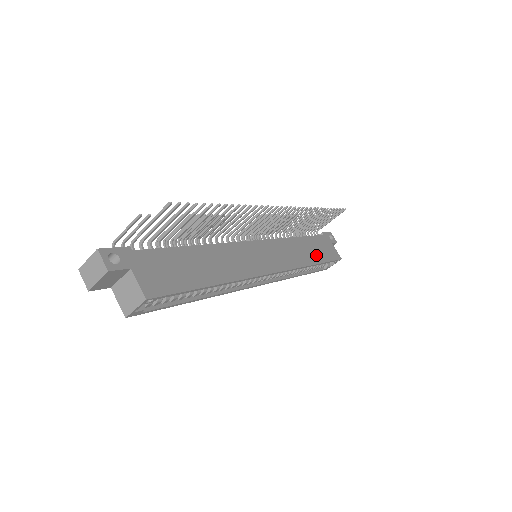
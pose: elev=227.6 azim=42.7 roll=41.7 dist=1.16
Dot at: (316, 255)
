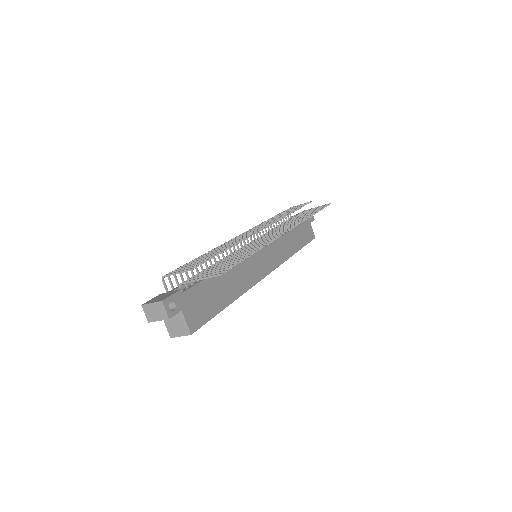
Dot at: (298, 242)
